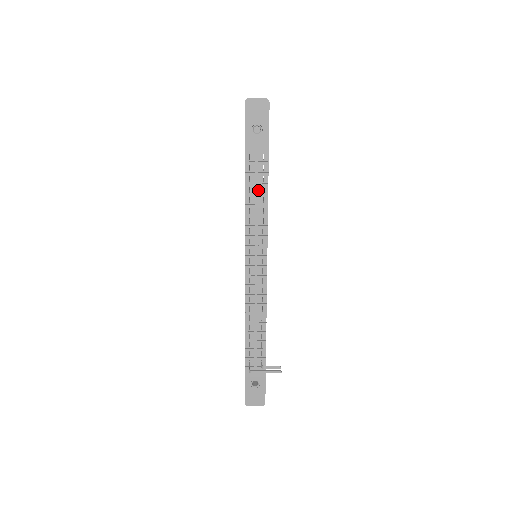
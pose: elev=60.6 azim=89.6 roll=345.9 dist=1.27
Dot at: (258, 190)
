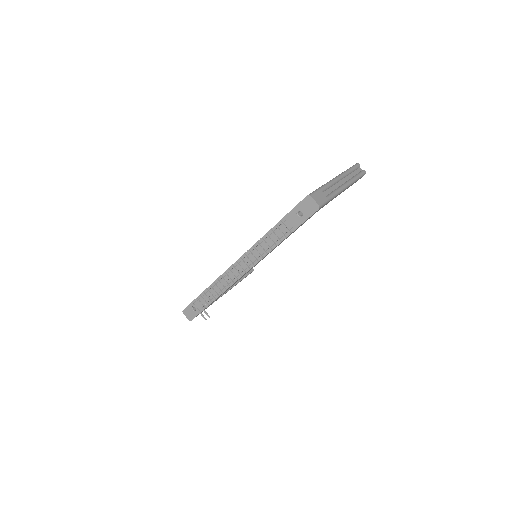
Dot at: (274, 238)
